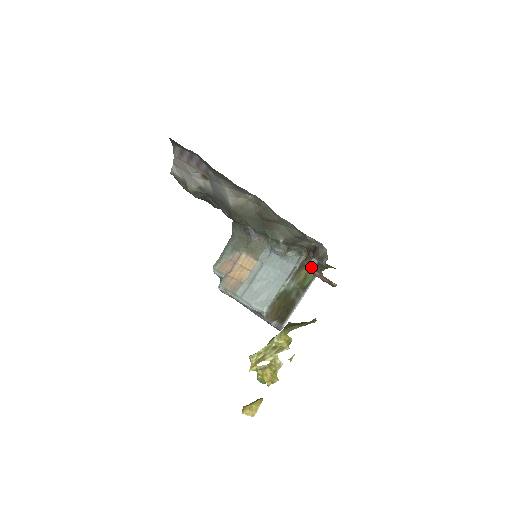
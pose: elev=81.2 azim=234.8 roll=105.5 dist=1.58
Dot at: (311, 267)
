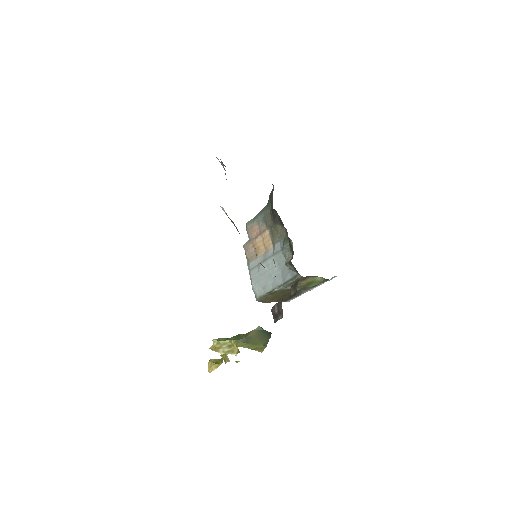
Dot at: (272, 311)
